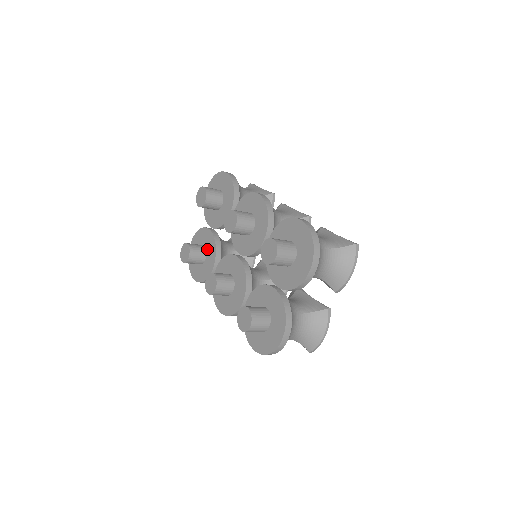
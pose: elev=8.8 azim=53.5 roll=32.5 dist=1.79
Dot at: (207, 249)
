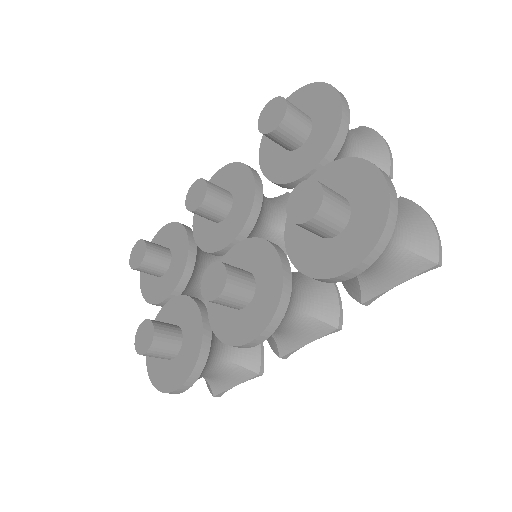
Dot at: (178, 321)
